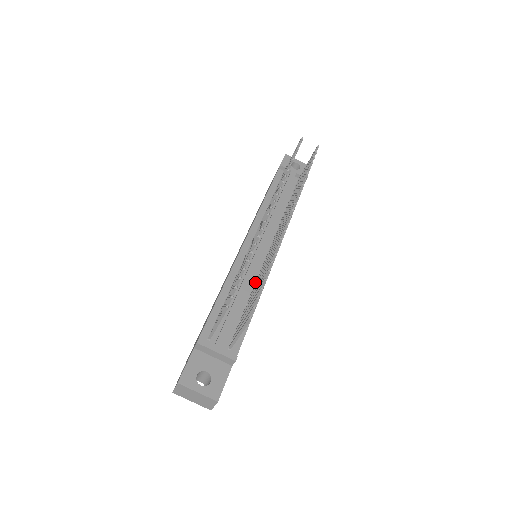
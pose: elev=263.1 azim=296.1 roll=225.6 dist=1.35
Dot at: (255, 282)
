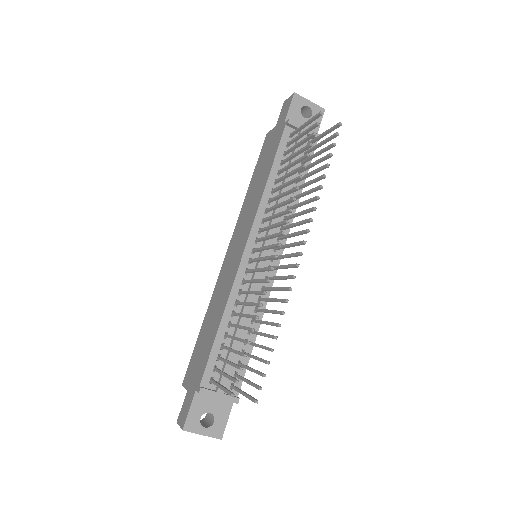
Dot at: occluded
